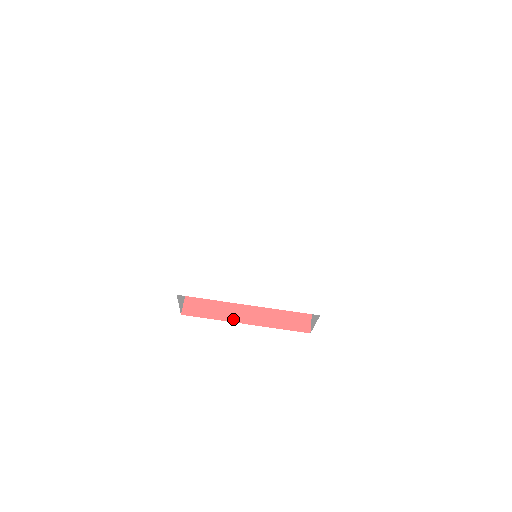
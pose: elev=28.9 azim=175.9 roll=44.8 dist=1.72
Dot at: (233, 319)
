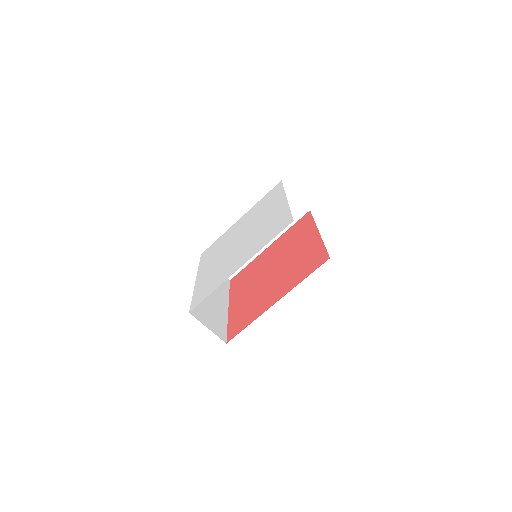
Dot at: (265, 309)
